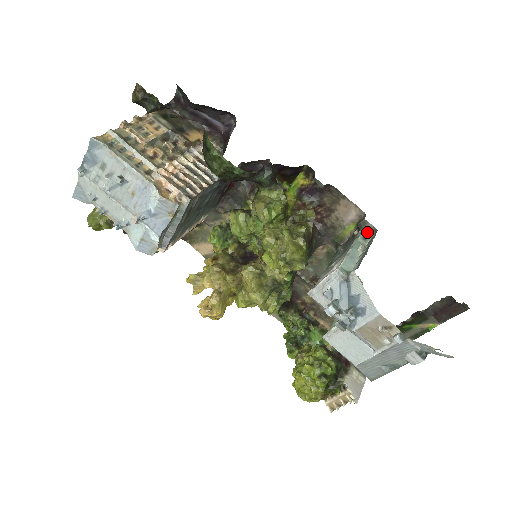
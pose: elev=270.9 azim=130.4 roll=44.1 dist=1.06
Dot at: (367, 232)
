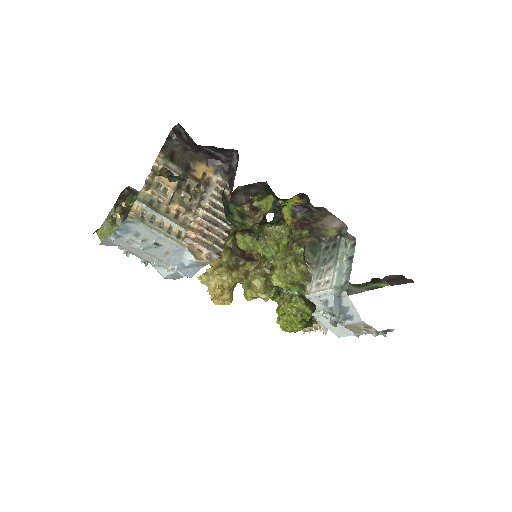
Dot at: (347, 239)
